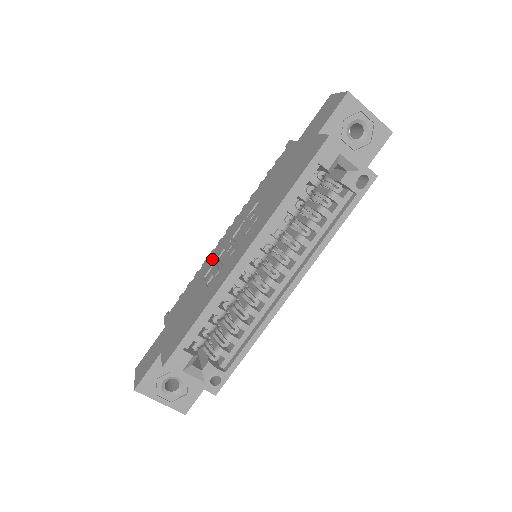
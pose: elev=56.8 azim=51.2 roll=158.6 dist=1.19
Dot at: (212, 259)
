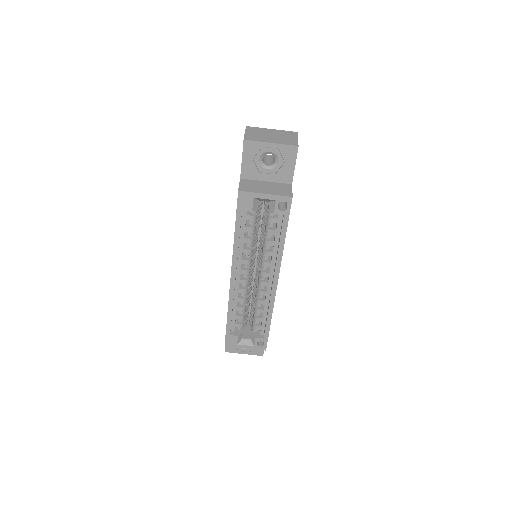
Dot at: occluded
